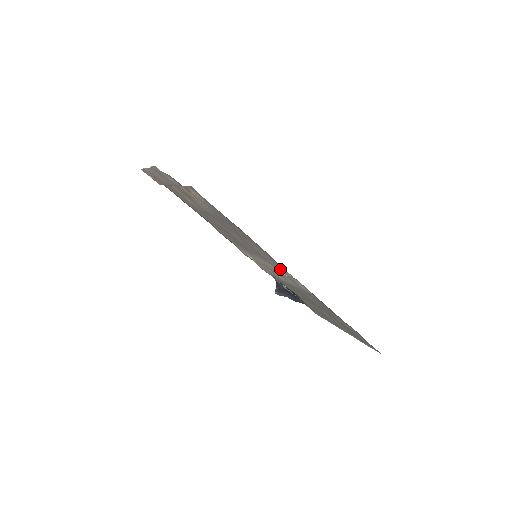
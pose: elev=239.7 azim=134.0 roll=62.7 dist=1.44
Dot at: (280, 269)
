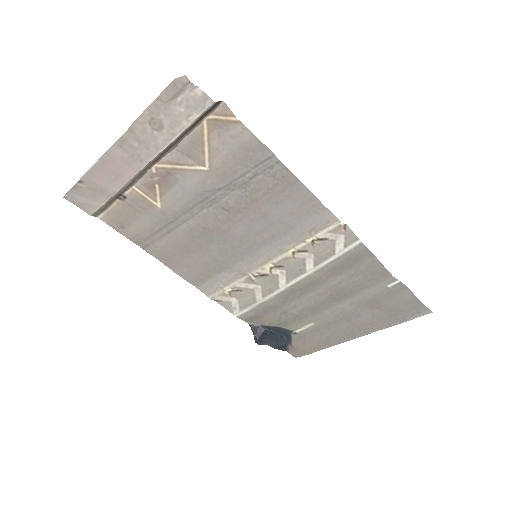
Dot at: (316, 228)
